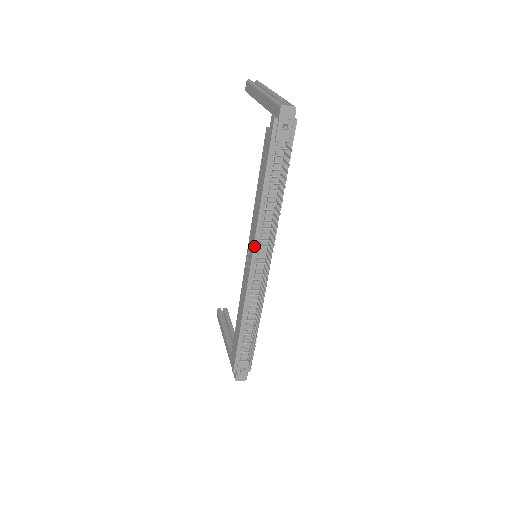
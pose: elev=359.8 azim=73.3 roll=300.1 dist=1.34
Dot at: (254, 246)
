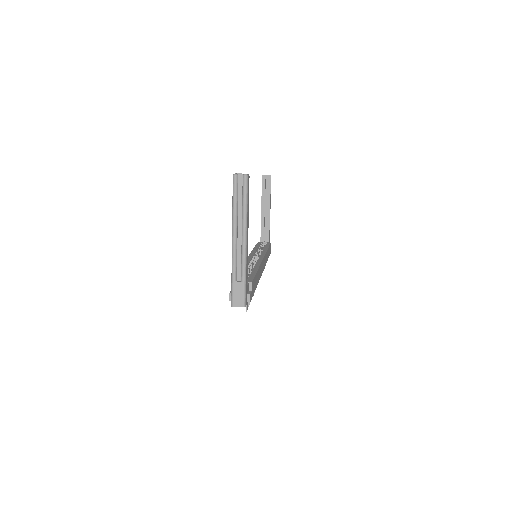
Dot at: occluded
